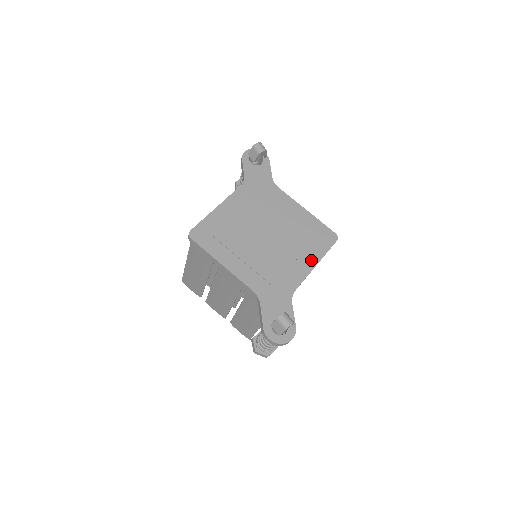
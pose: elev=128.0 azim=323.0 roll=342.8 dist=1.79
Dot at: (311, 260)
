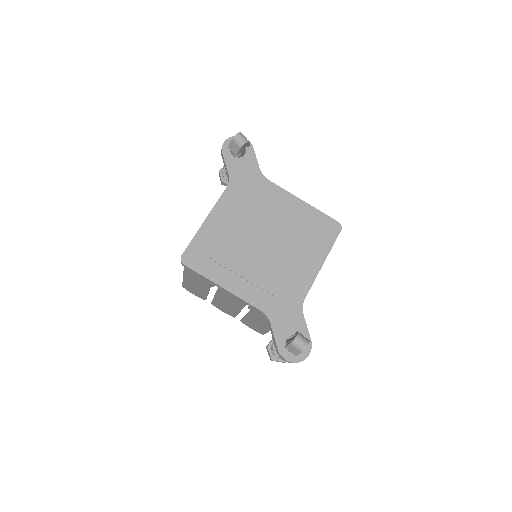
Dot at: (316, 260)
